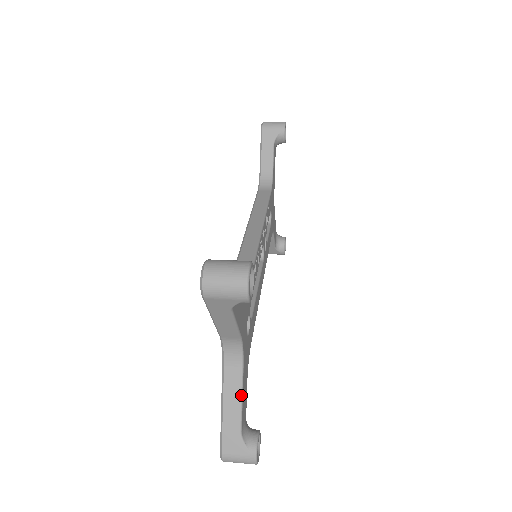
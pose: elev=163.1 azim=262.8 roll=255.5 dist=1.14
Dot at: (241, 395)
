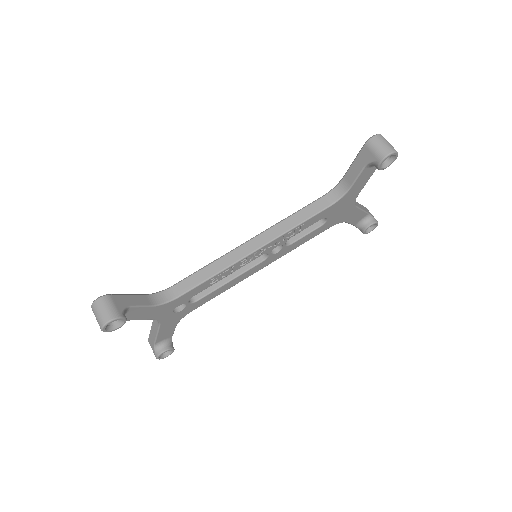
Dot at: (157, 333)
